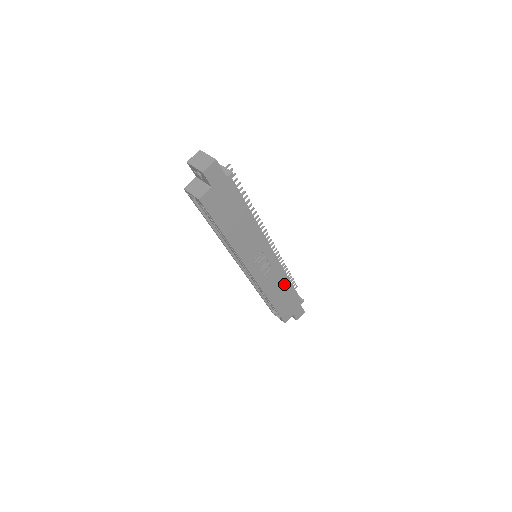
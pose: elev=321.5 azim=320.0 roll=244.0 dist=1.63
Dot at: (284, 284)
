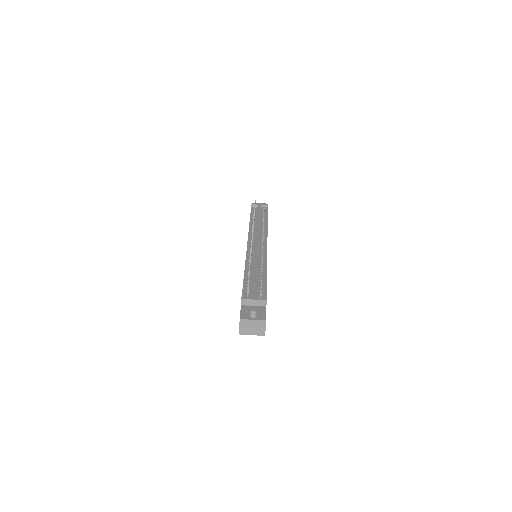
Dot at: occluded
